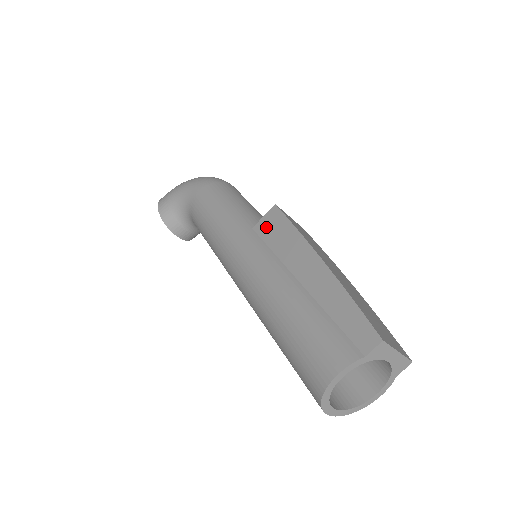
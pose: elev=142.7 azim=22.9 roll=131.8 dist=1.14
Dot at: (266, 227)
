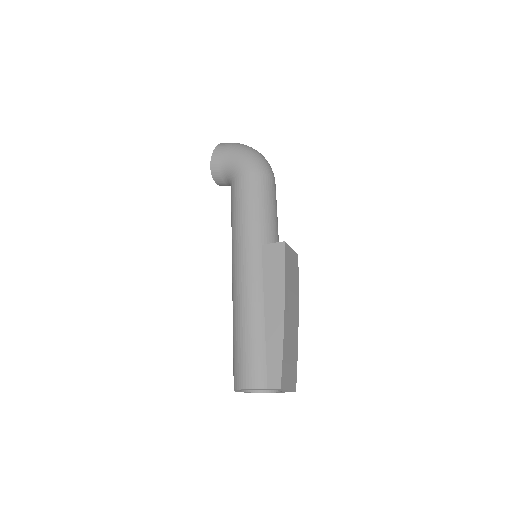
Dot at: (270, 254)
